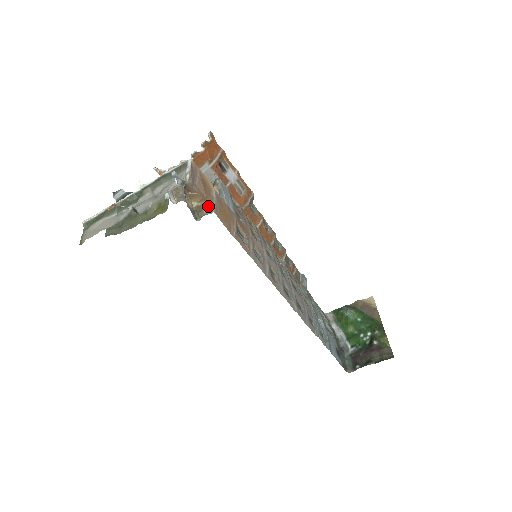
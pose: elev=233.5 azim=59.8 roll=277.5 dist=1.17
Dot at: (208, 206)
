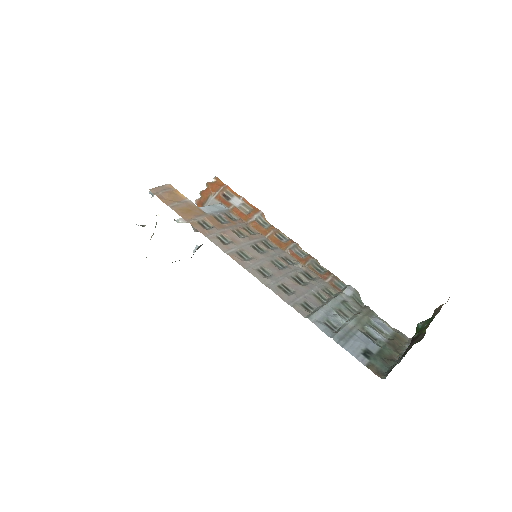
Dot at: (165, 203)
